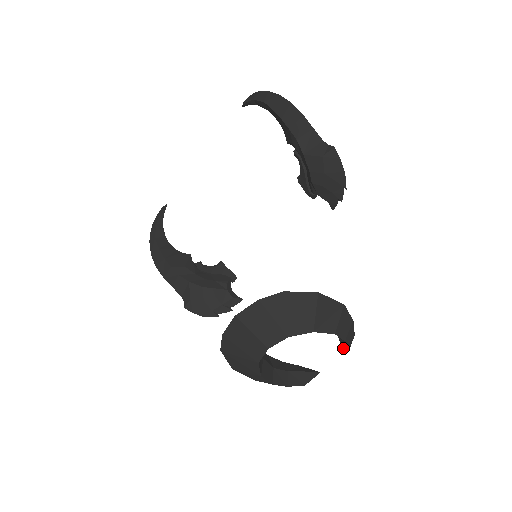
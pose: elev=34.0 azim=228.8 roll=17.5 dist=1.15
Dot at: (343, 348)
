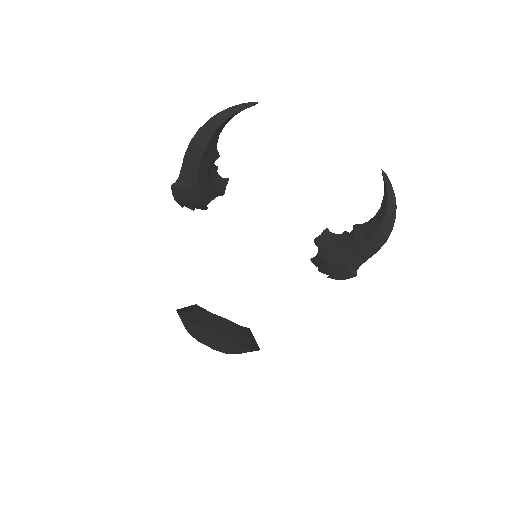
Dot at: occluded
